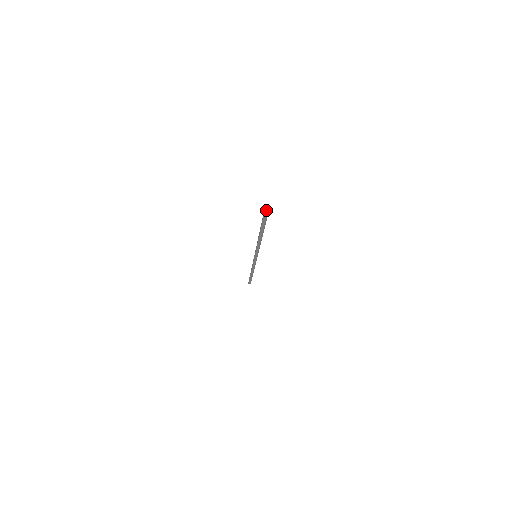
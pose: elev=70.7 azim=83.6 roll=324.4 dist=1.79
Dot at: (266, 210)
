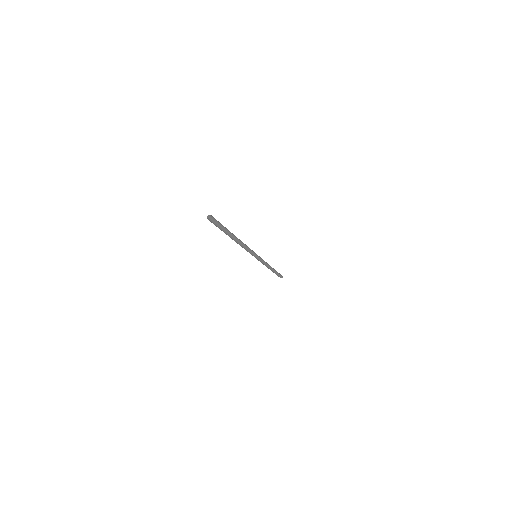
Dot at: (214, 218)
